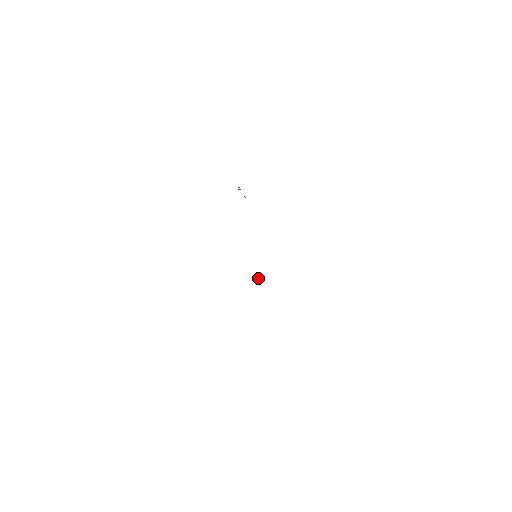
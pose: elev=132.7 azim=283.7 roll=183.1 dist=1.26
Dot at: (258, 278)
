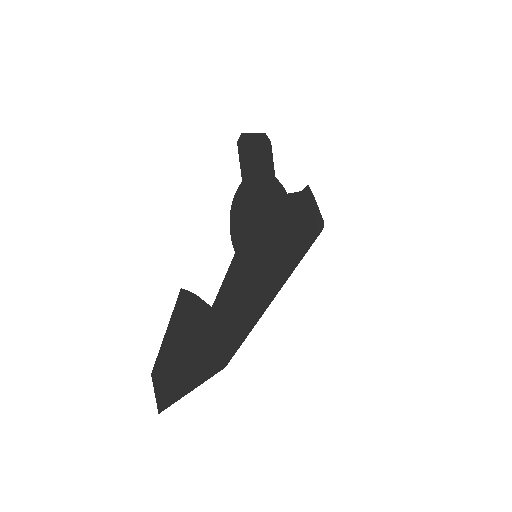
Dot at: (267, 274)
